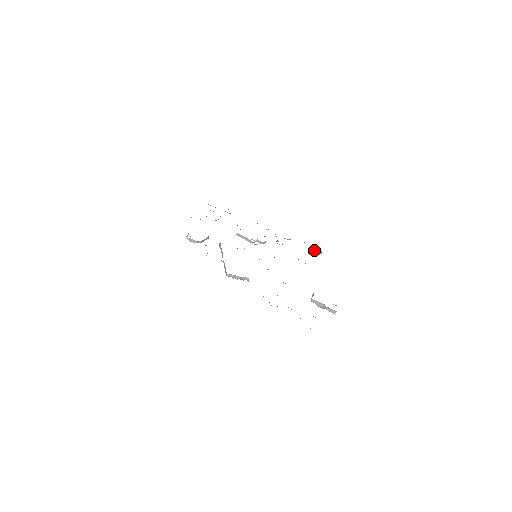
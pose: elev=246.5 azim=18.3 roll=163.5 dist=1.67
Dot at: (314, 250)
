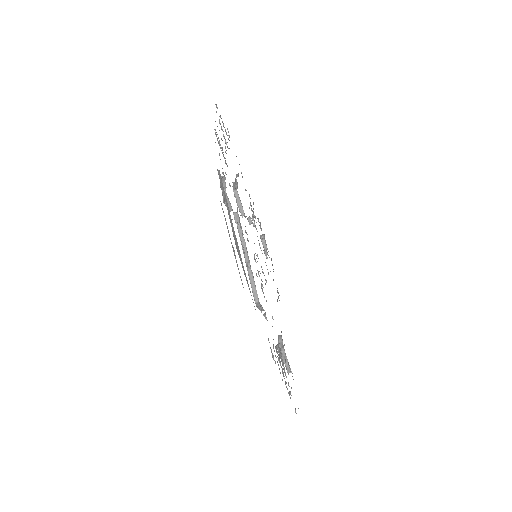
Dot at: (265, 245)
